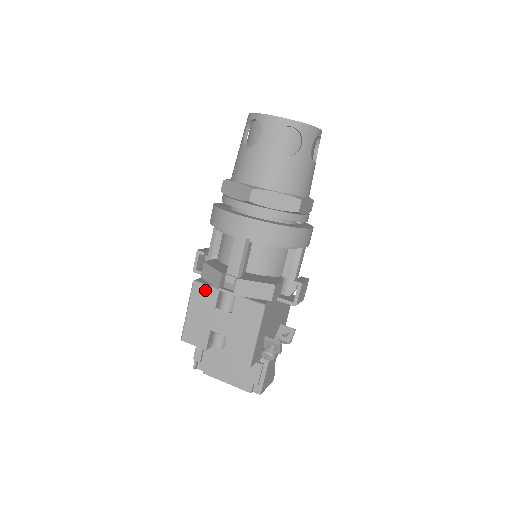
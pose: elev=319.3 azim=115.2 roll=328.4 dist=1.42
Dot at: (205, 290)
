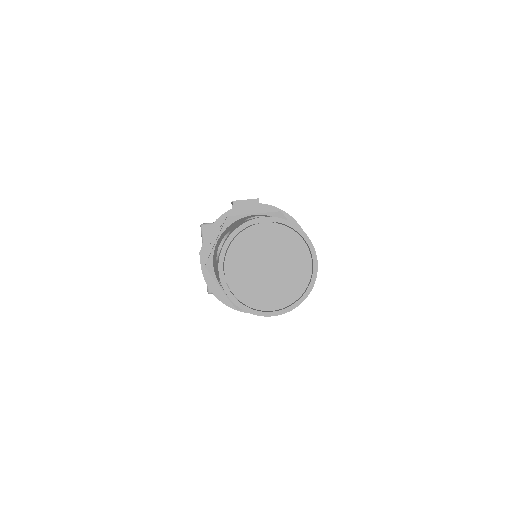
Dot at: (202, 238)
